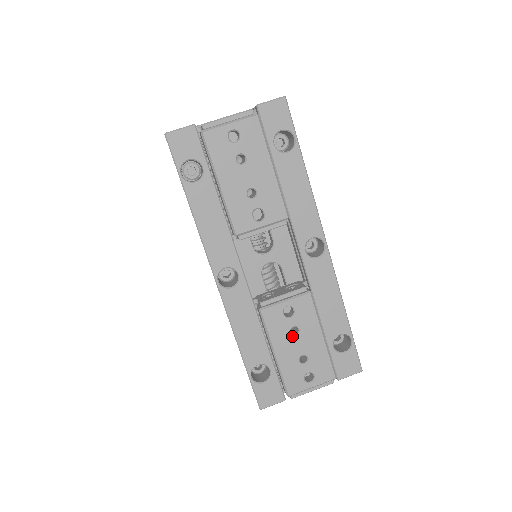
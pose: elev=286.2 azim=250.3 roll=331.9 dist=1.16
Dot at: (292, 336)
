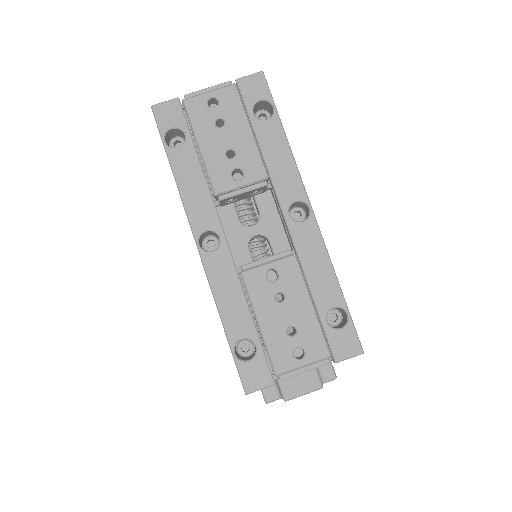
Dot at: (277, 303)
